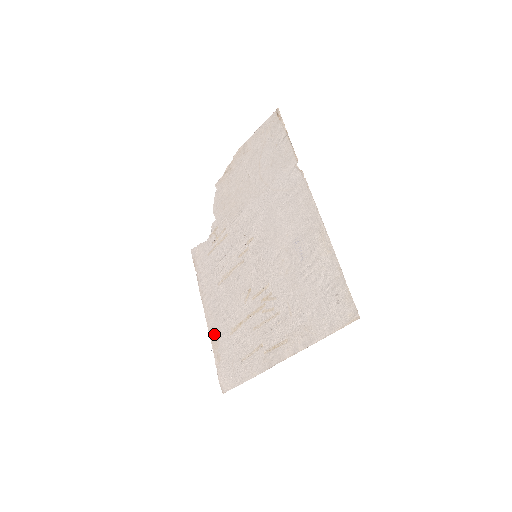
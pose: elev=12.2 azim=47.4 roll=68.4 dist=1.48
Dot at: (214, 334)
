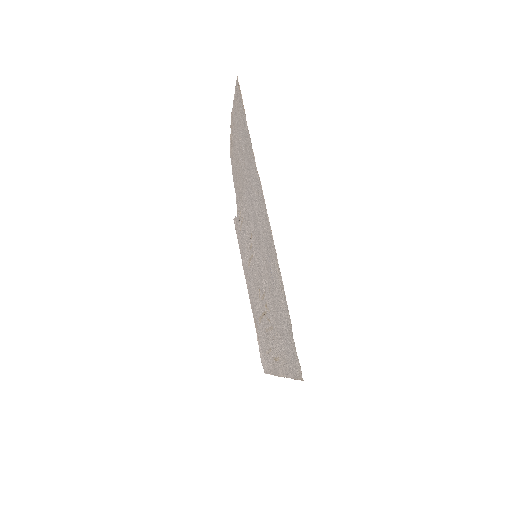
Dot at: (254, 315)
